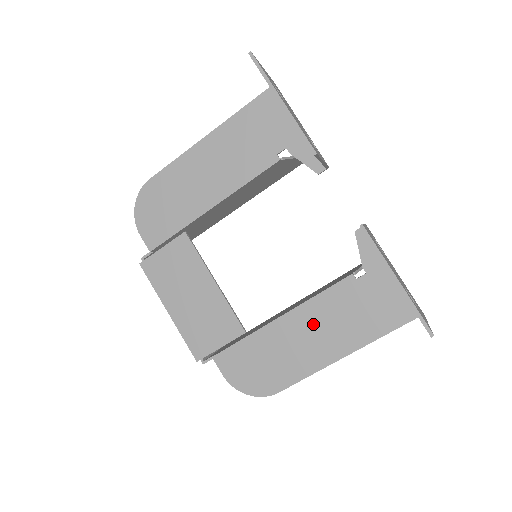
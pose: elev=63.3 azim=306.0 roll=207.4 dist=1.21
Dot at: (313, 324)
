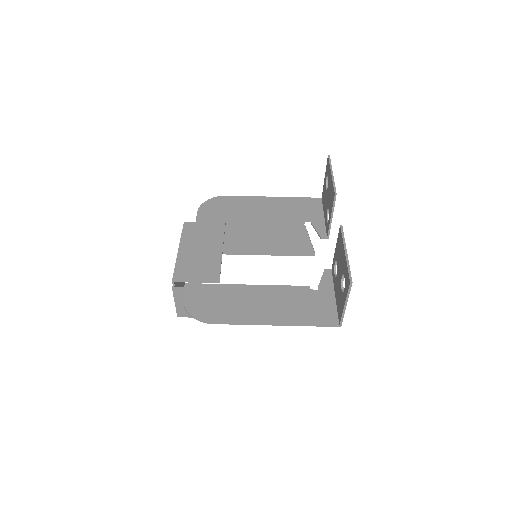
Dot at: (267, 298)
